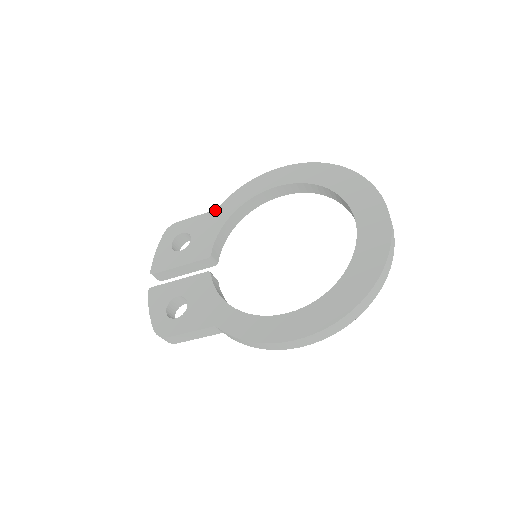
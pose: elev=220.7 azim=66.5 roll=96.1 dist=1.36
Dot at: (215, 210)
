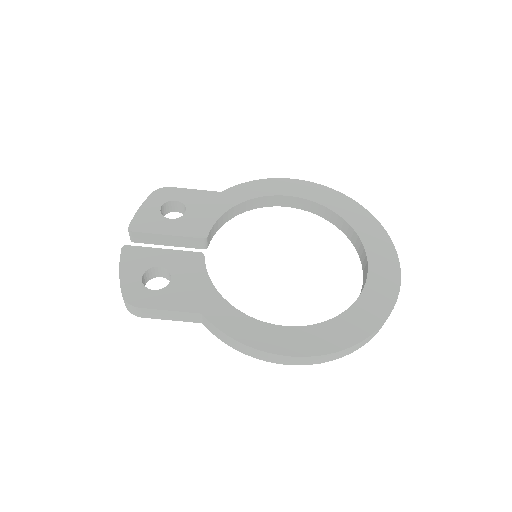
Dot at: (219, 192)
